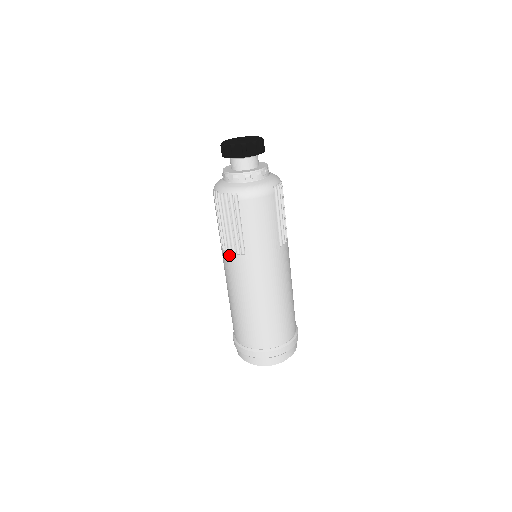
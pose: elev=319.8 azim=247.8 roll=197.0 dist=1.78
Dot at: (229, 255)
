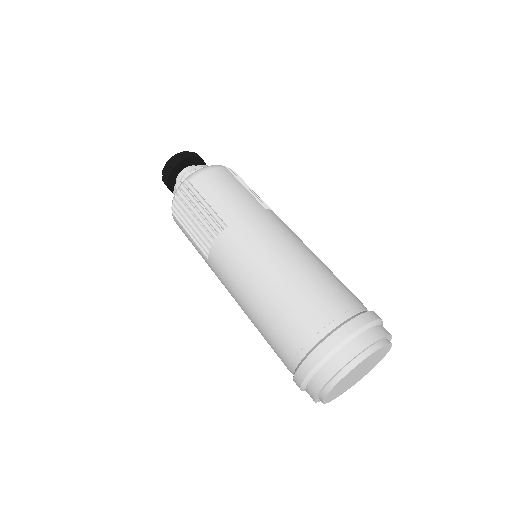
Dot at: (213, 247)
